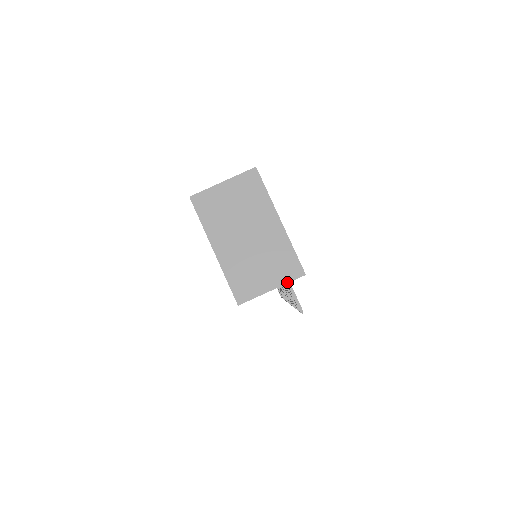
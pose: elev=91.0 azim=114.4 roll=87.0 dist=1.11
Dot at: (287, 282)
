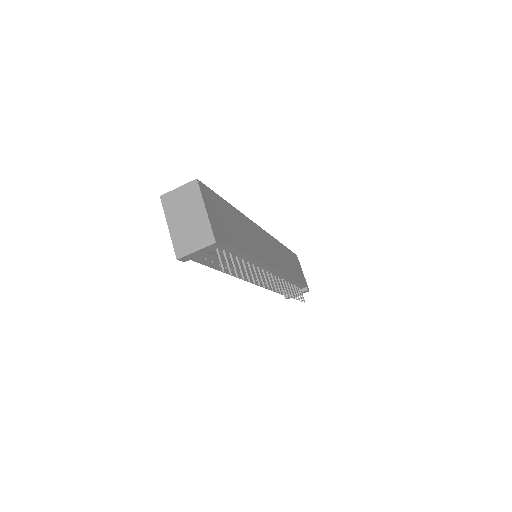
Dot at: (205, 247)
